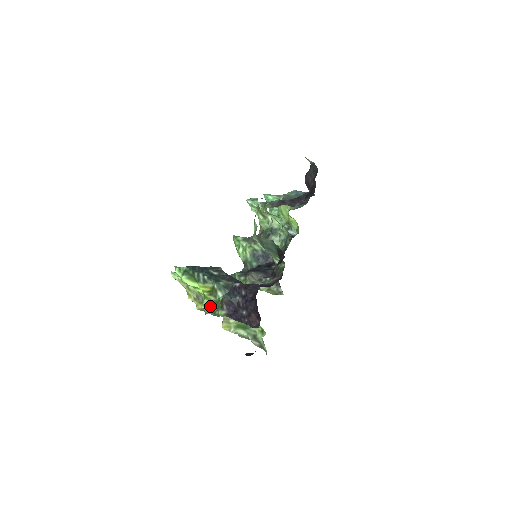
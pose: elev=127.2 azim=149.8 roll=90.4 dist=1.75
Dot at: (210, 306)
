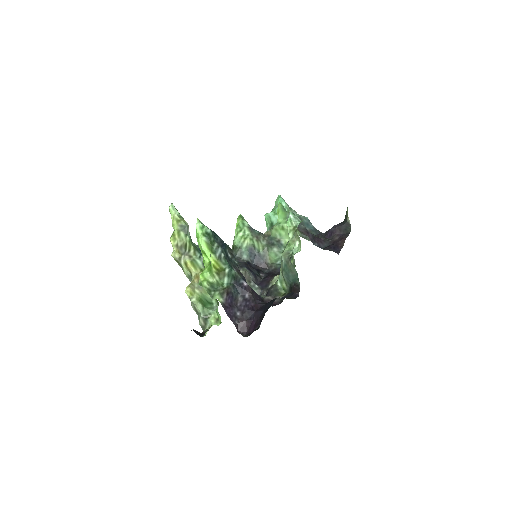
Dot at: (209, 282)
